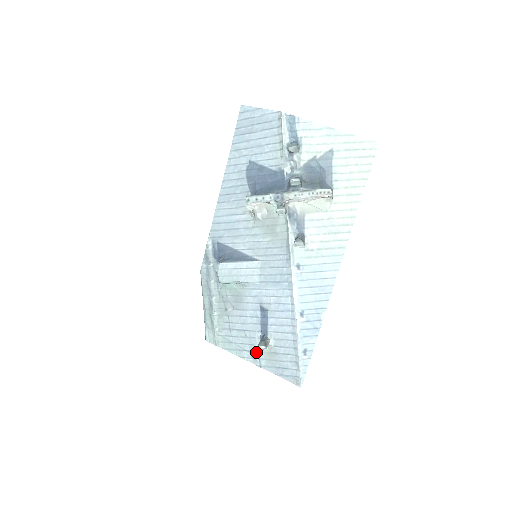
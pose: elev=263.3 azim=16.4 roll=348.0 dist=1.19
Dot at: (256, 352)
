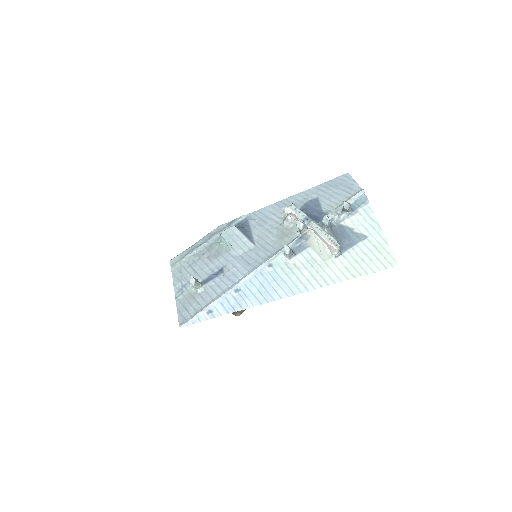
Dot at: (185, 288)
